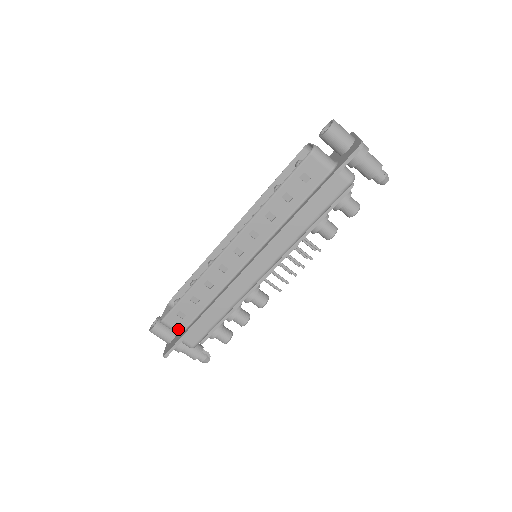
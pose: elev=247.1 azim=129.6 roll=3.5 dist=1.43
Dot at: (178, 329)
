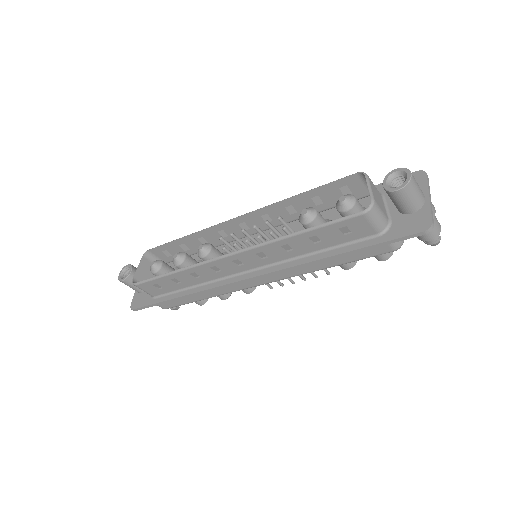
Dot at: (151, 294)
